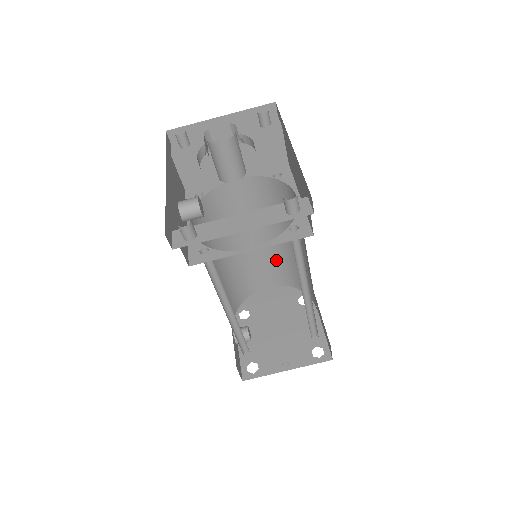
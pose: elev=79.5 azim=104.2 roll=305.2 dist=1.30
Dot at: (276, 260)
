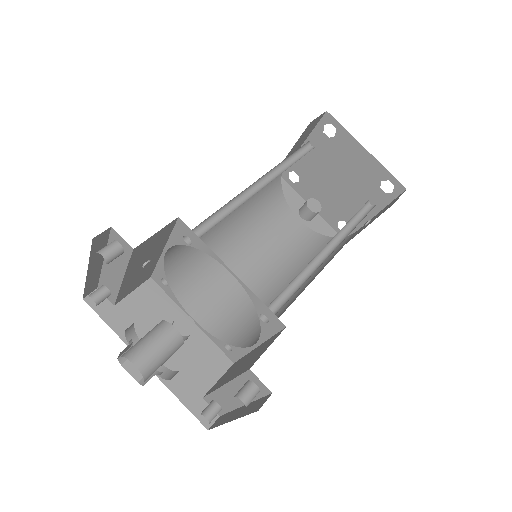
Dot at: occluded
